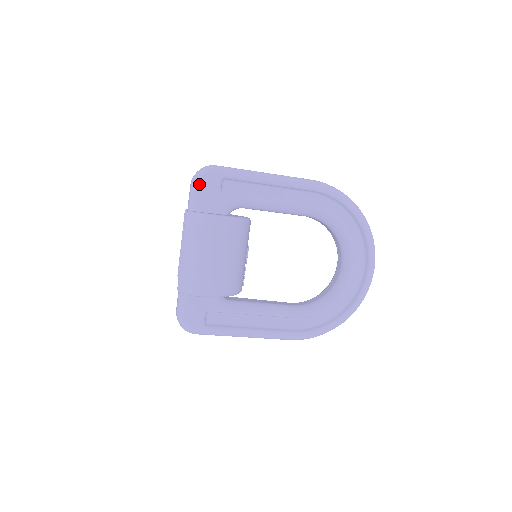
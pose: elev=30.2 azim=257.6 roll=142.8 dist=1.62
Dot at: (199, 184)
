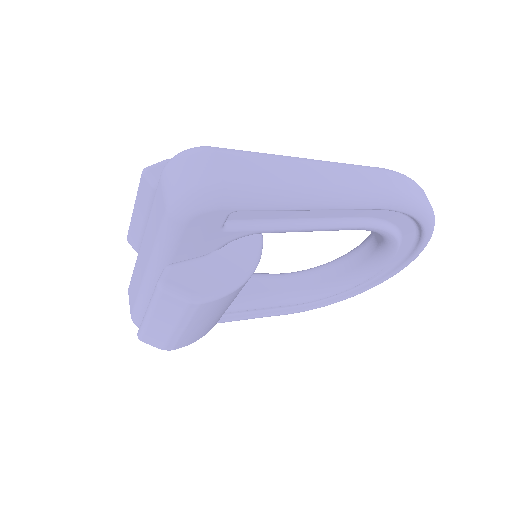
Dot at: (184, 223)
